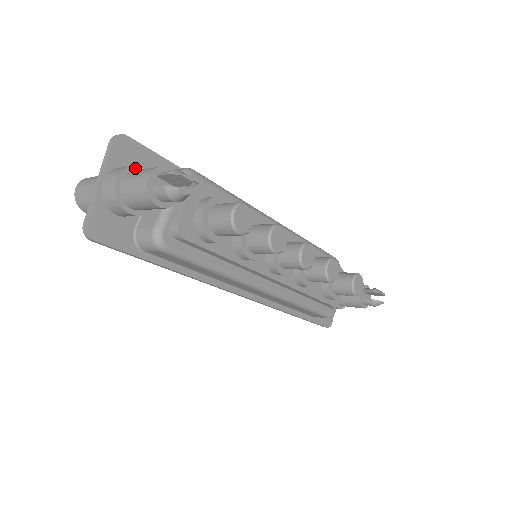
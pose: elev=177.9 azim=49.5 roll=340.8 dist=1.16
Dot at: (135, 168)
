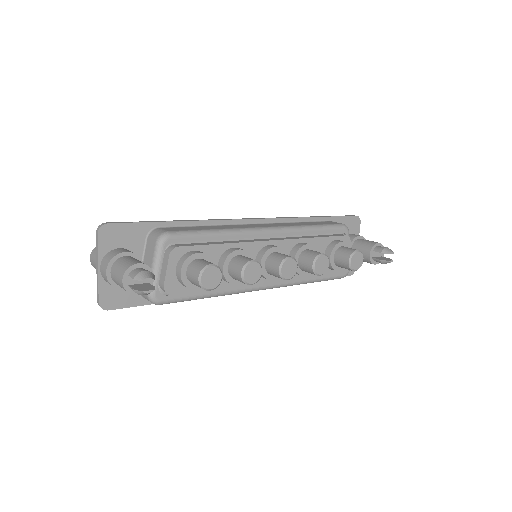
Dot at: (118, 256)
